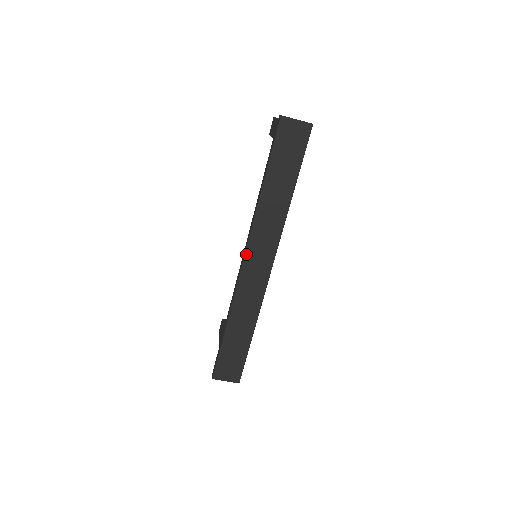
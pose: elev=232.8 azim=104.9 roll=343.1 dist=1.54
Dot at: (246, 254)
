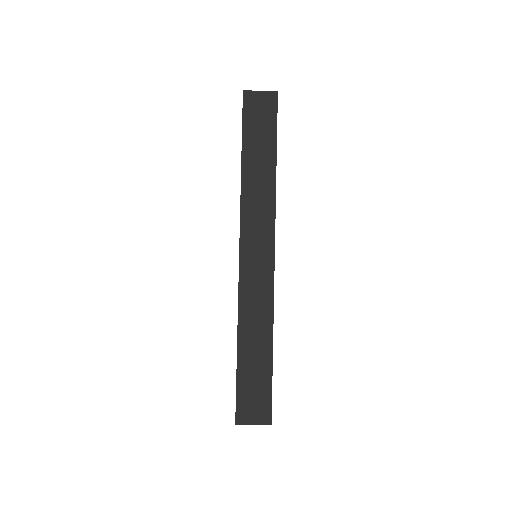
Dot at: (241, 245)
